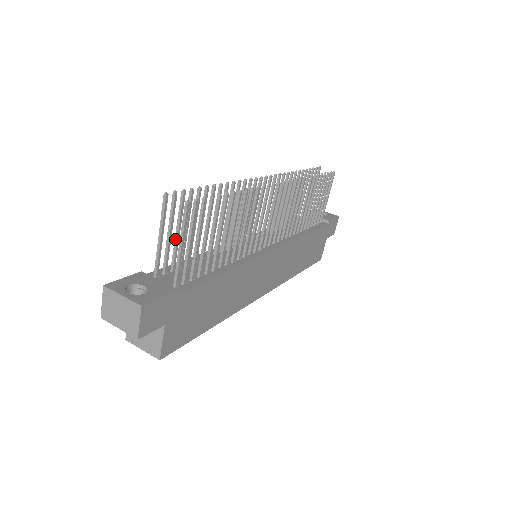
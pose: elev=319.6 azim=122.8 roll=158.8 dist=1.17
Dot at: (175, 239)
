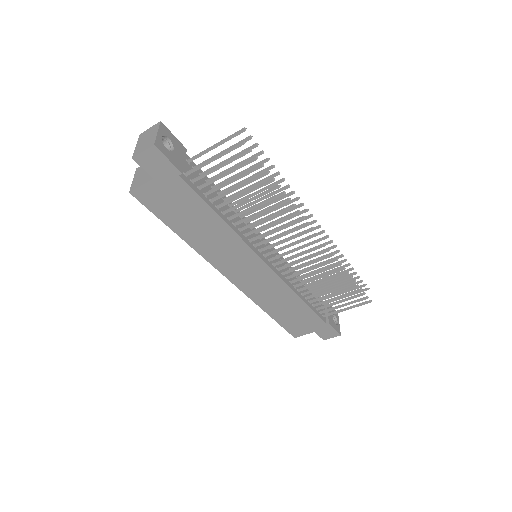
Dot at: (222, 162)
